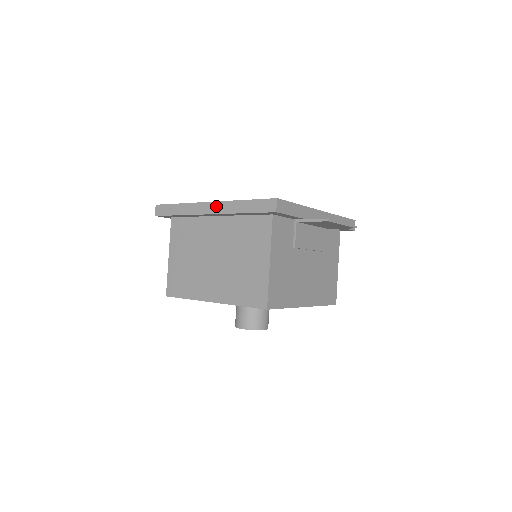
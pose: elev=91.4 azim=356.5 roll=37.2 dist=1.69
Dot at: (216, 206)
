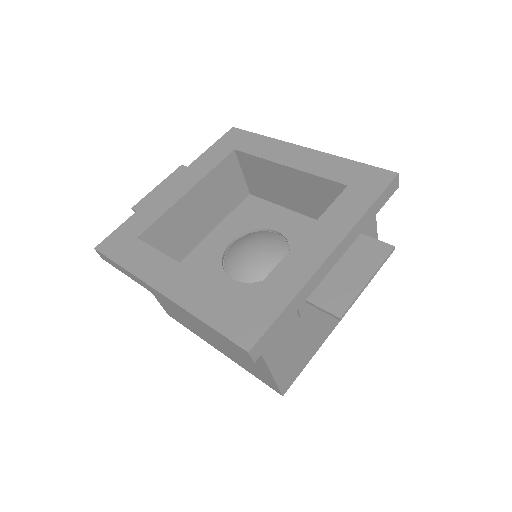
Dot at: (170, 302)
